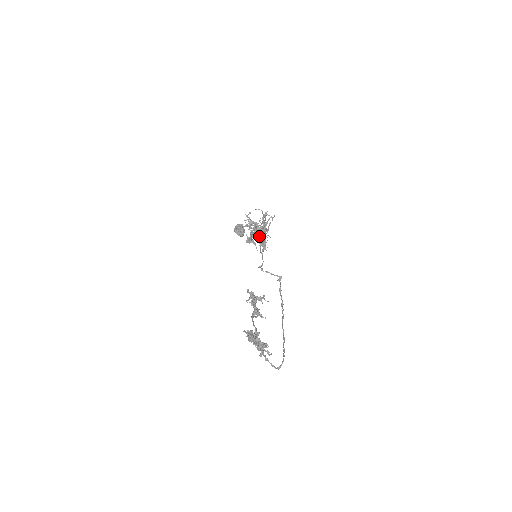
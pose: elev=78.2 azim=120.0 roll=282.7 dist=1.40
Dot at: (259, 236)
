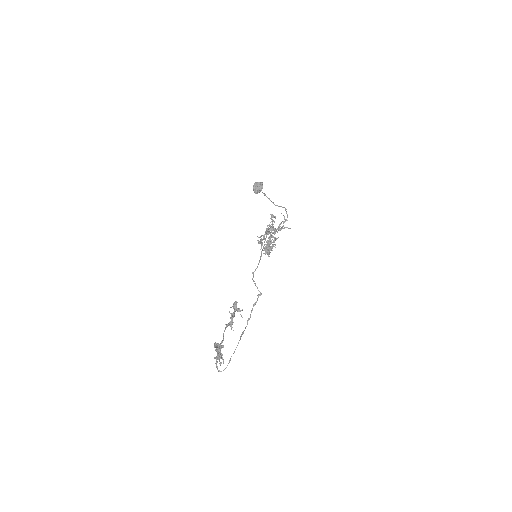
Dot at: occluded
